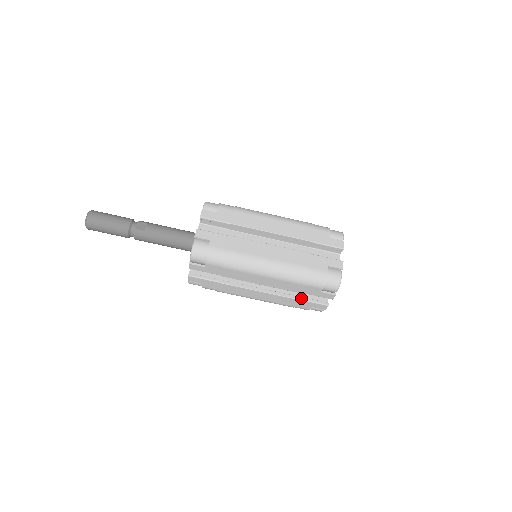
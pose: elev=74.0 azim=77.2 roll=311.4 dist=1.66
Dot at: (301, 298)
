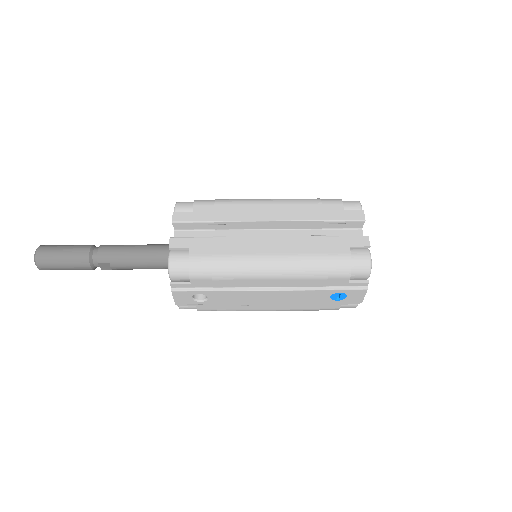
Dot at: (328, 237)
